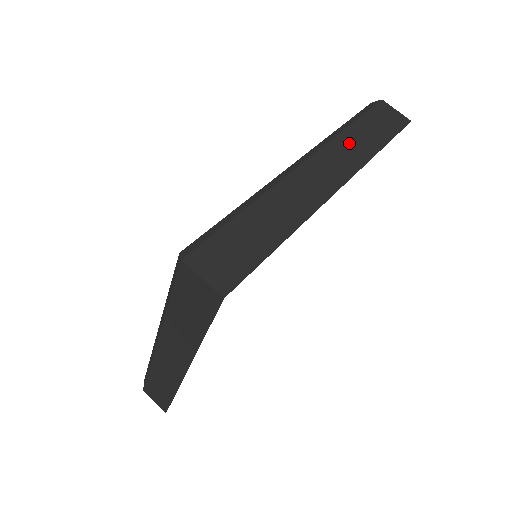
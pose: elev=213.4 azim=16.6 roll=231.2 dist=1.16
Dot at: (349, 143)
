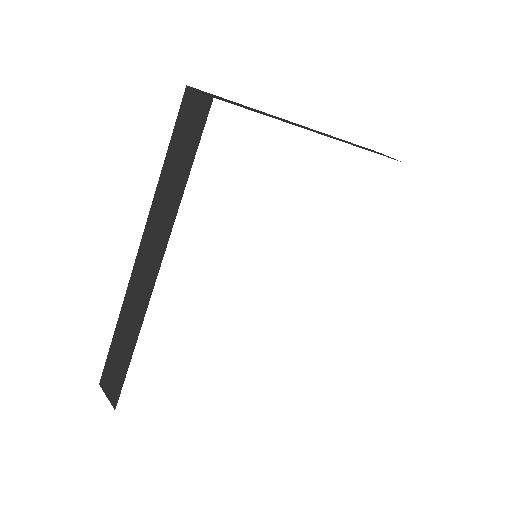
Dot at: (346, 141)
